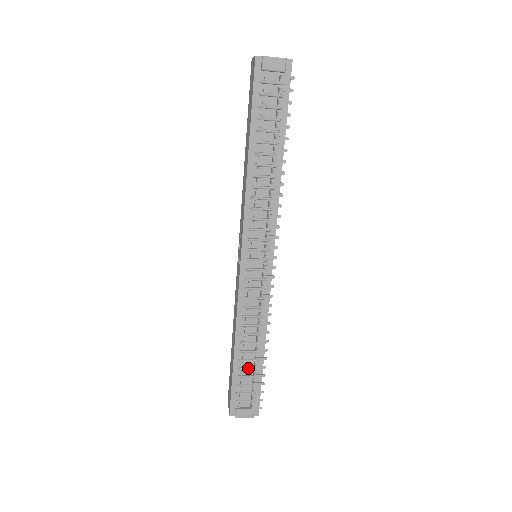
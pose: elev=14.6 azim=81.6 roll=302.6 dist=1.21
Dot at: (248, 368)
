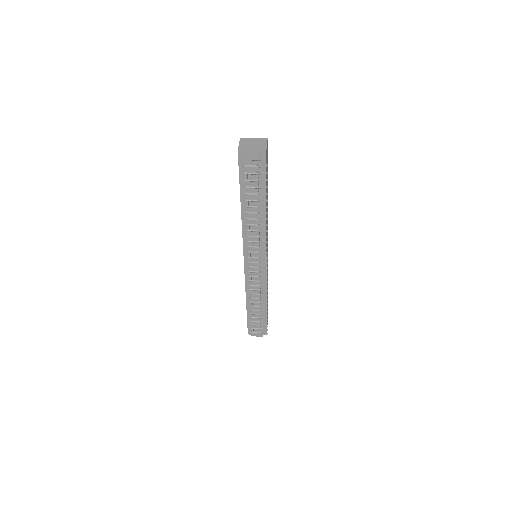
Dot at: (256, 314)
